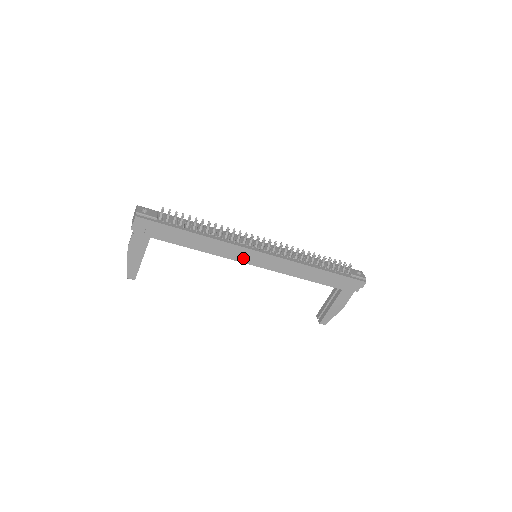
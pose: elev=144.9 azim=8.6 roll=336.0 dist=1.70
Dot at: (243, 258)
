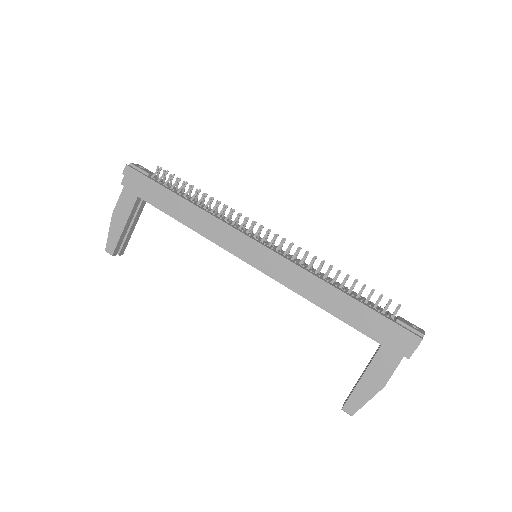
Dot at: (233, 246)
